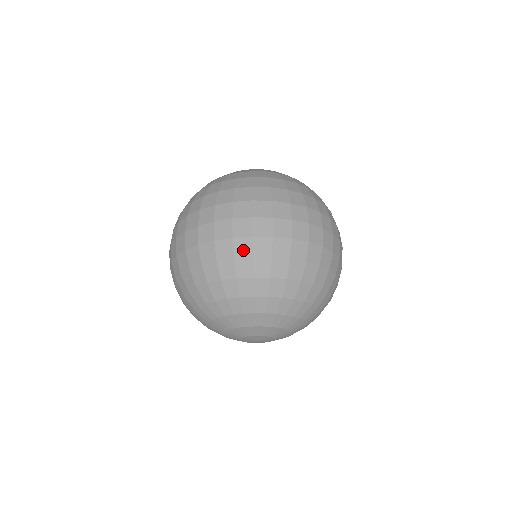
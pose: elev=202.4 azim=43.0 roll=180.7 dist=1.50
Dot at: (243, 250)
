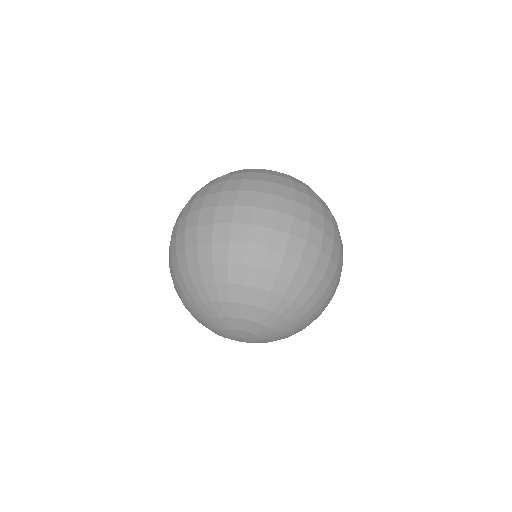
Dot at: (180, 245)
